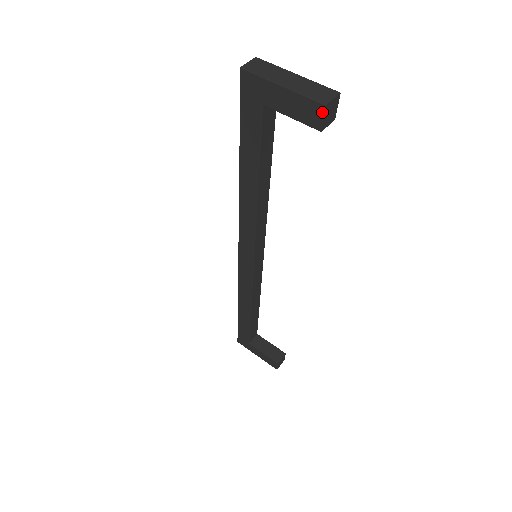
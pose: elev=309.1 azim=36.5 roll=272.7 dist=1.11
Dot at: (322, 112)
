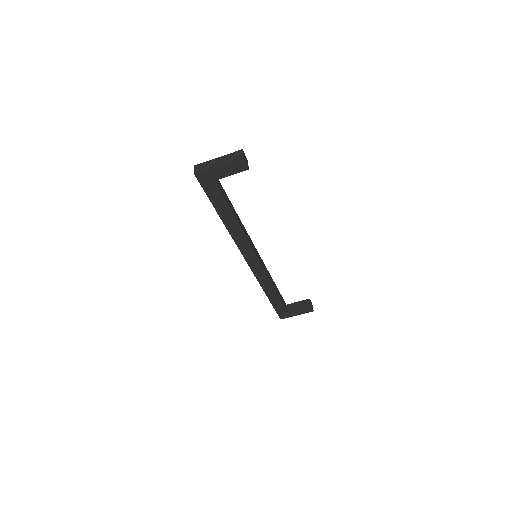
Dot at: (244, 162)
